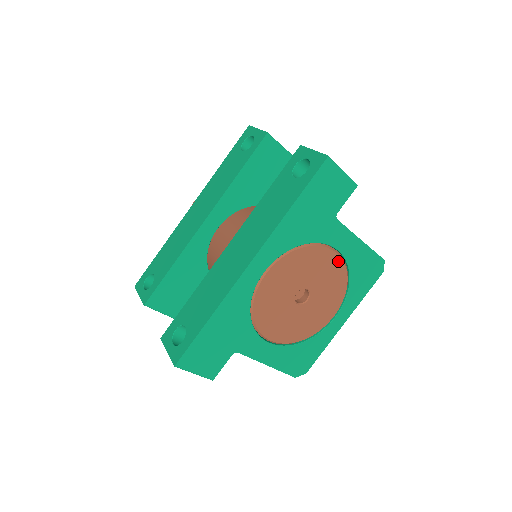
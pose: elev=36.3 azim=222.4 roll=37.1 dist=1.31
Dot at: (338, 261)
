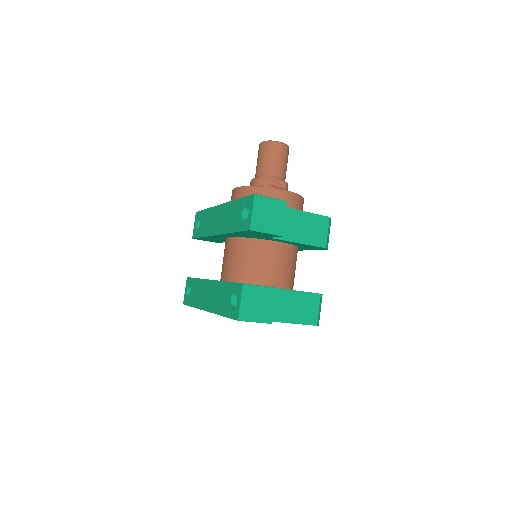
Dot at: occluded
